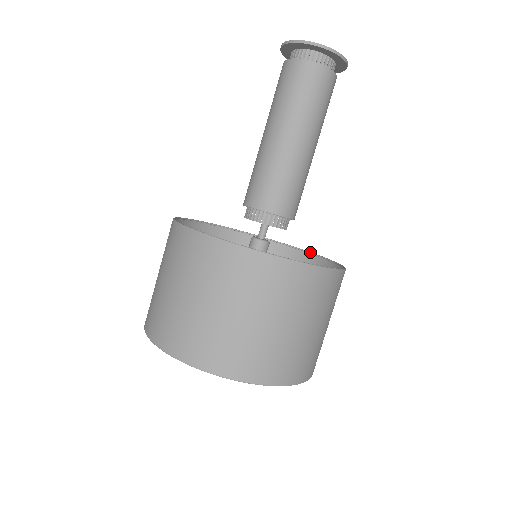
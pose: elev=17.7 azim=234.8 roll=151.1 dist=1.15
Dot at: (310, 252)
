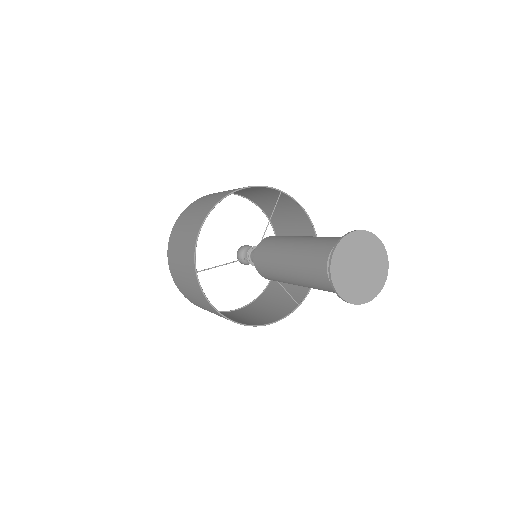
Dot at: (313, 228)
